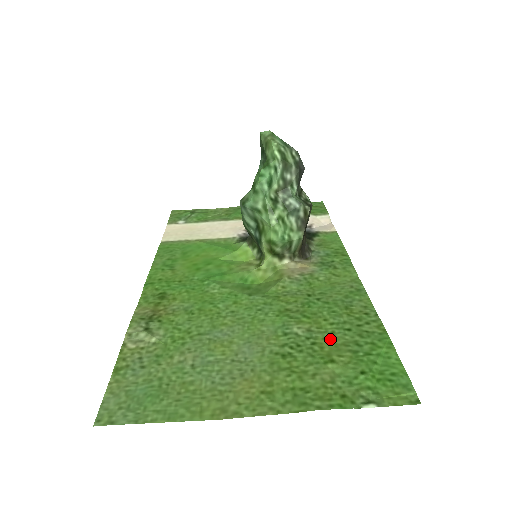
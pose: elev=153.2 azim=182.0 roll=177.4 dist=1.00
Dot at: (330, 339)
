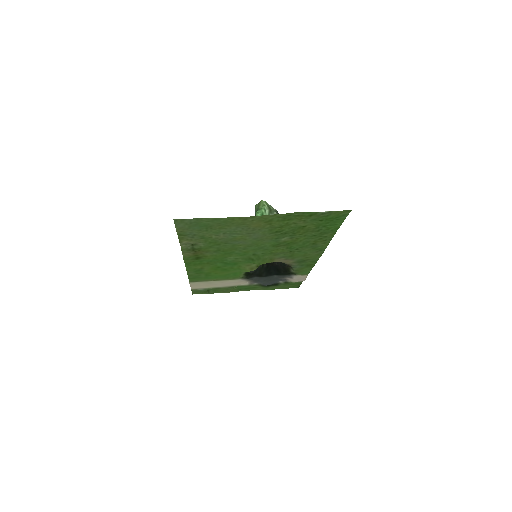
Dot at: (303, 234)
